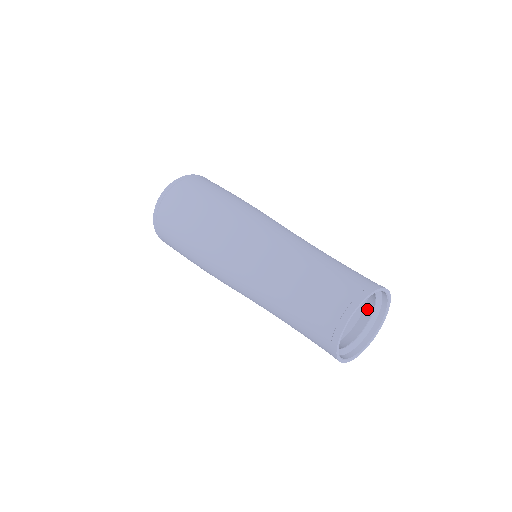
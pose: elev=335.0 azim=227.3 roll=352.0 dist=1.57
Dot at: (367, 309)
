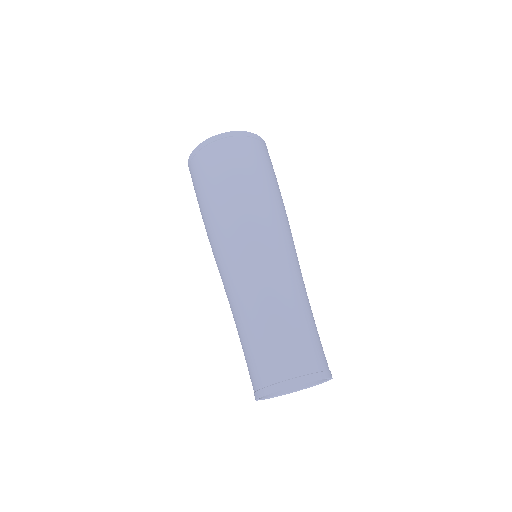
Dot at: occluded
